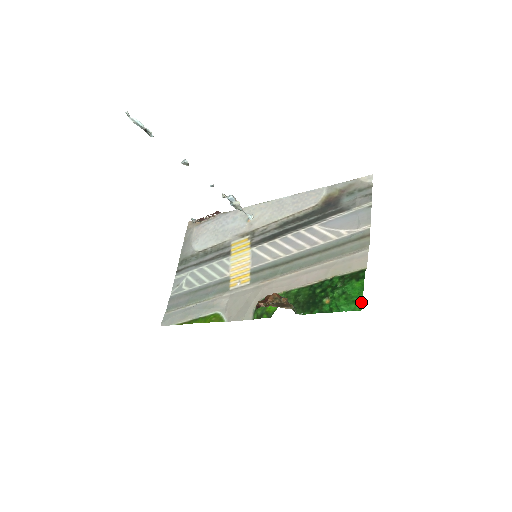
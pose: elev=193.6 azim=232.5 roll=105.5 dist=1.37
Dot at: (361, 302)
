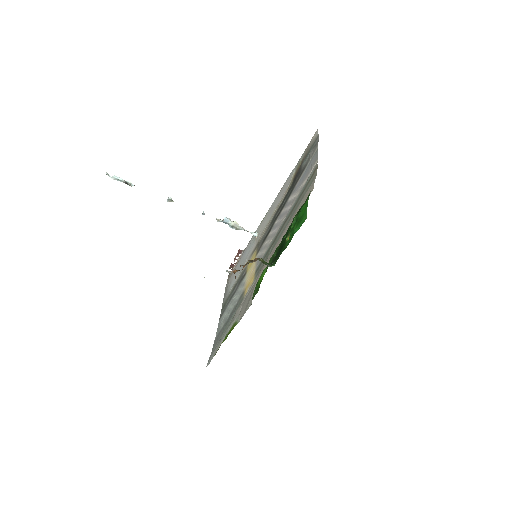
Dot at: (306, 214)
